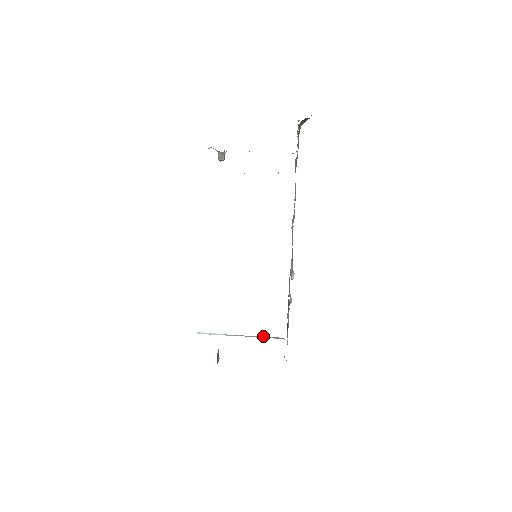
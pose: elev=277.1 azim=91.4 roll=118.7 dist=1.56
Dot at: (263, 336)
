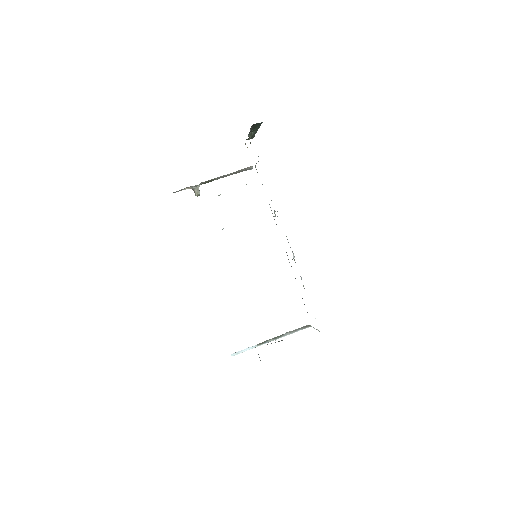
Dot at: (291, 332)
